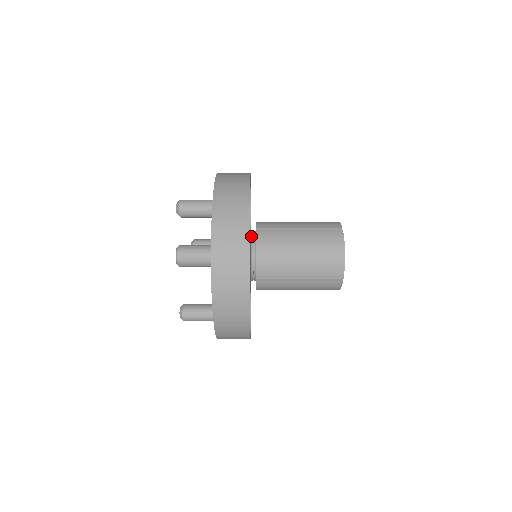
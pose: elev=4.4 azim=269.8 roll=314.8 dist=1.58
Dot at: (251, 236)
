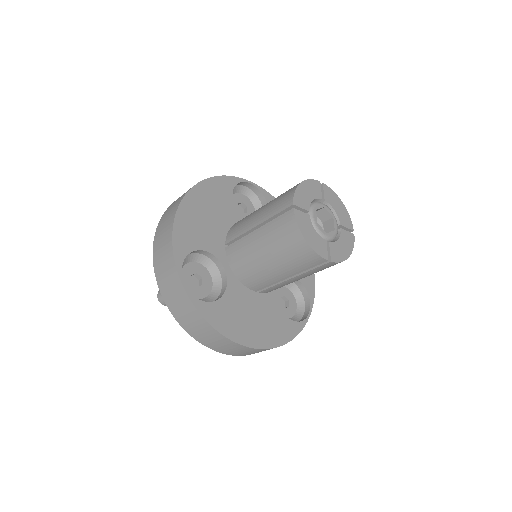
Dot at: occluded
